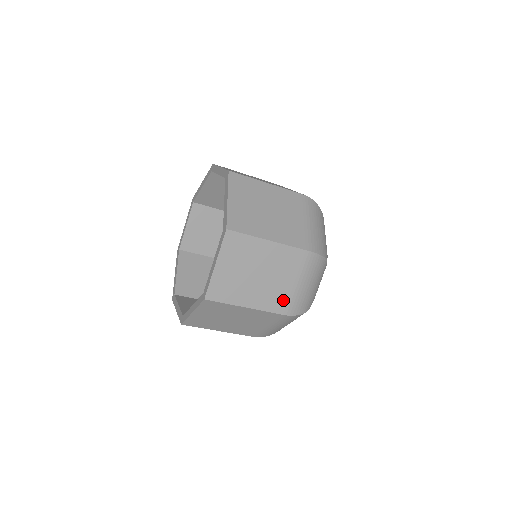
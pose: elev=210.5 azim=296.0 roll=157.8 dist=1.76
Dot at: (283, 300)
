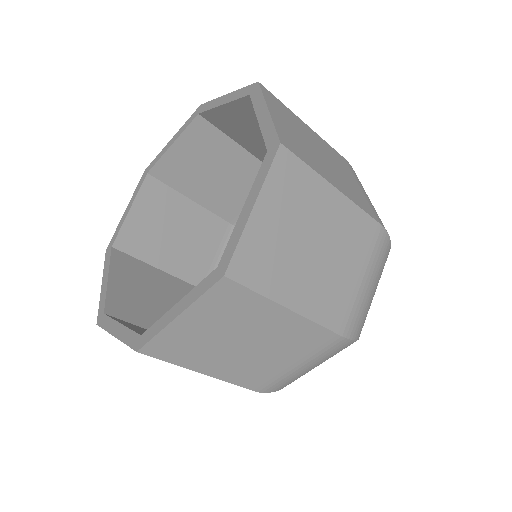
Dot at: (264, 377)
